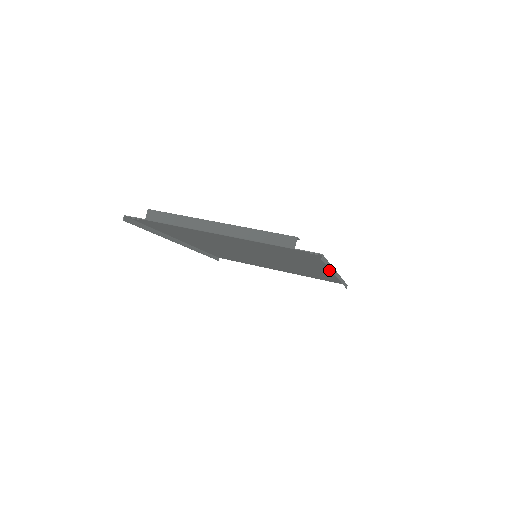
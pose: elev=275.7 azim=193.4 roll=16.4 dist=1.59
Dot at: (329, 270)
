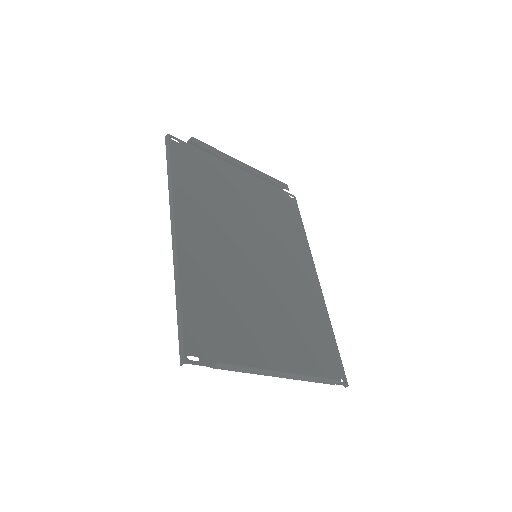
Dot at: (317, 290)
